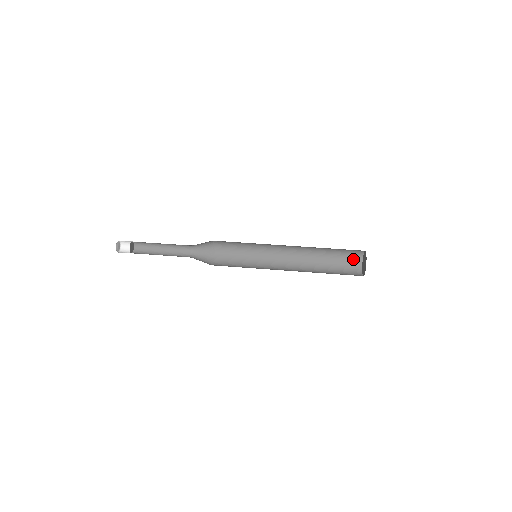
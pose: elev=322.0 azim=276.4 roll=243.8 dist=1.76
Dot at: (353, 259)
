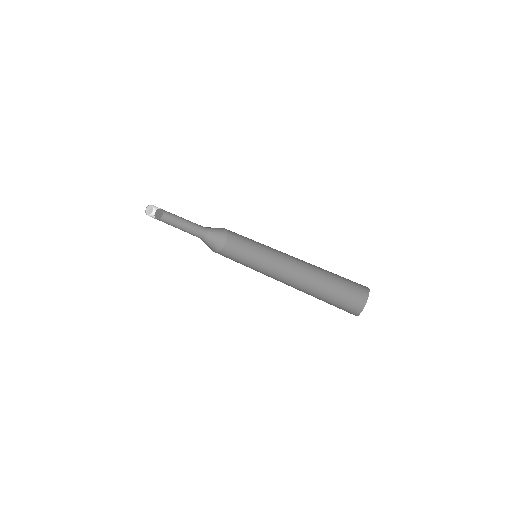
Dot at: (358, 284)
